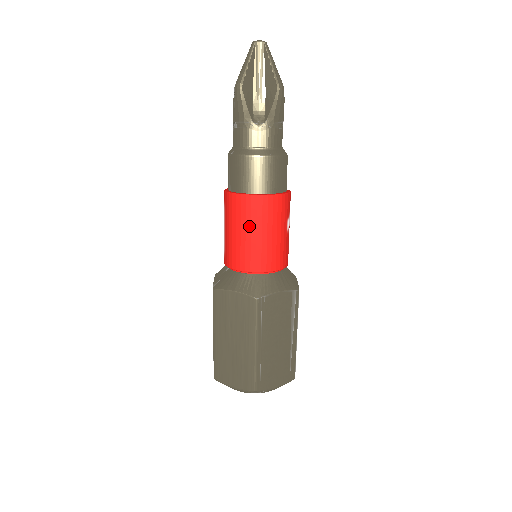
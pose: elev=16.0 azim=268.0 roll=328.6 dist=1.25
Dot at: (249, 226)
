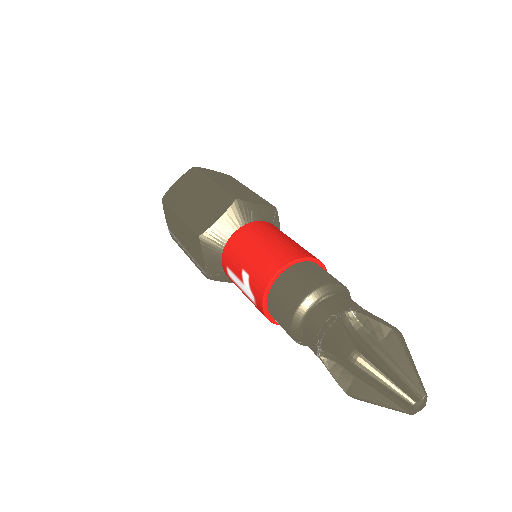
Dot at: occluded
